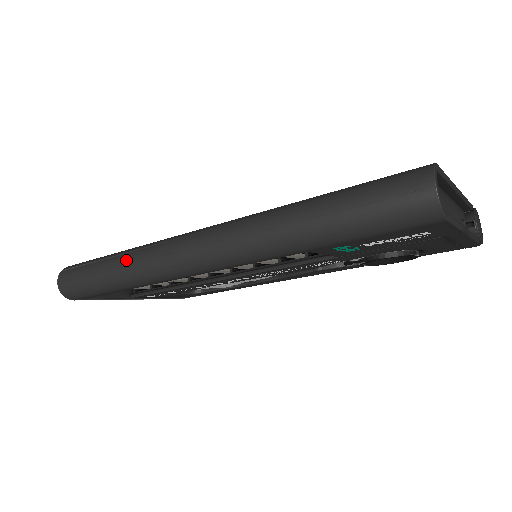
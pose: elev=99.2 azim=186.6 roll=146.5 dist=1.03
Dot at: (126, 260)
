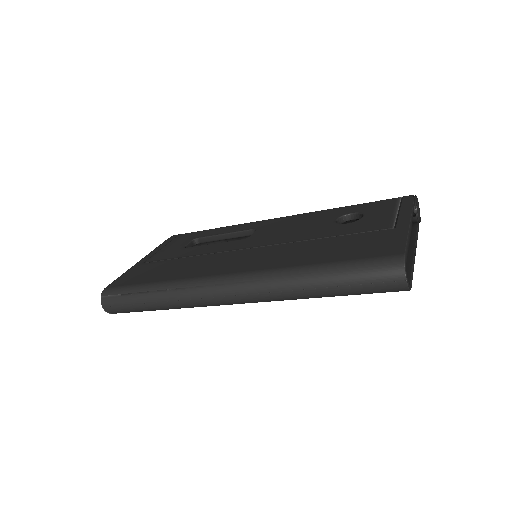
Dot at: (167, 298)
